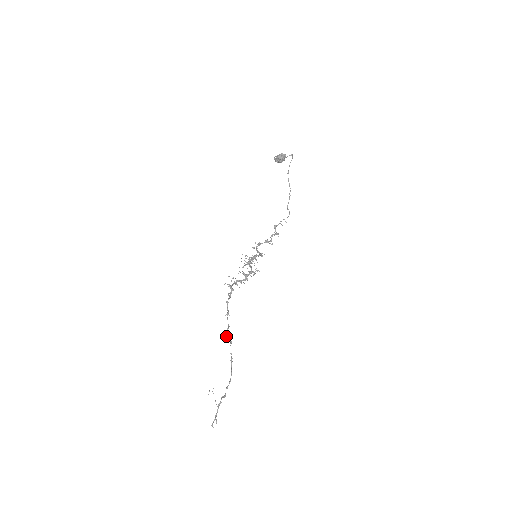
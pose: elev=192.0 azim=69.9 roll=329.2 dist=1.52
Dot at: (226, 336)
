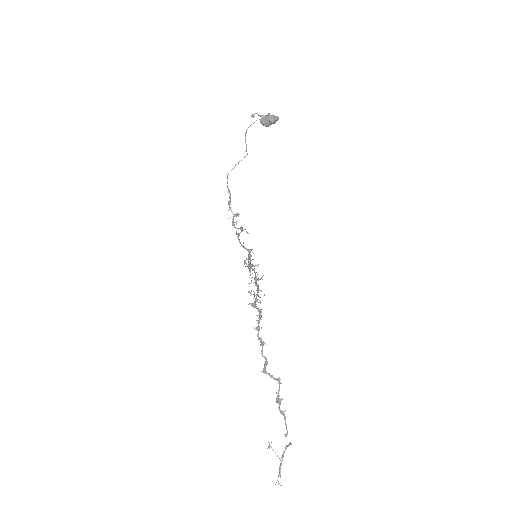
Dot at: (263, 372)
